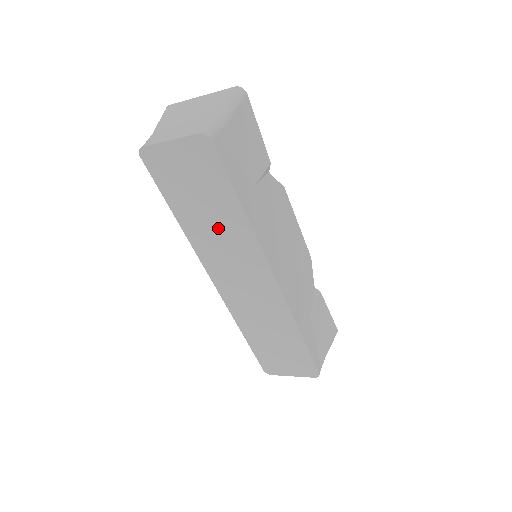
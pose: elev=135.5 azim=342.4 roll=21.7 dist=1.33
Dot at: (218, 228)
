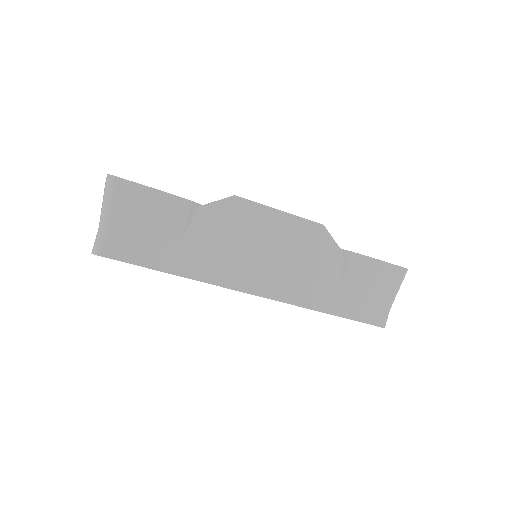
Dot at: occluded
